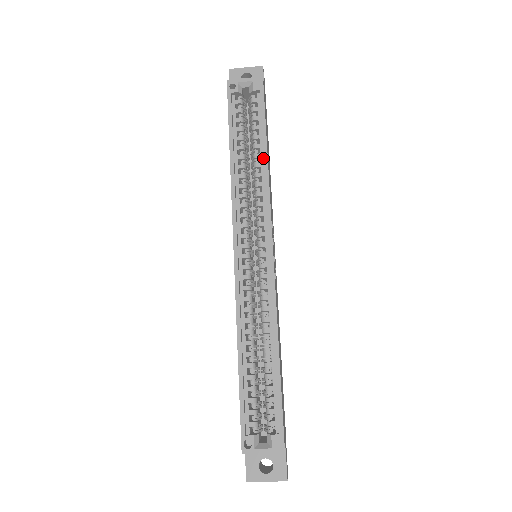
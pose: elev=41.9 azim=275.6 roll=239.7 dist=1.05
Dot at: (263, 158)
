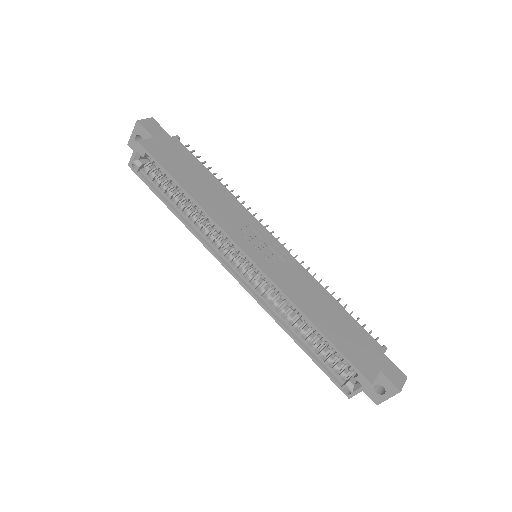
Dot at: (191, 197)
